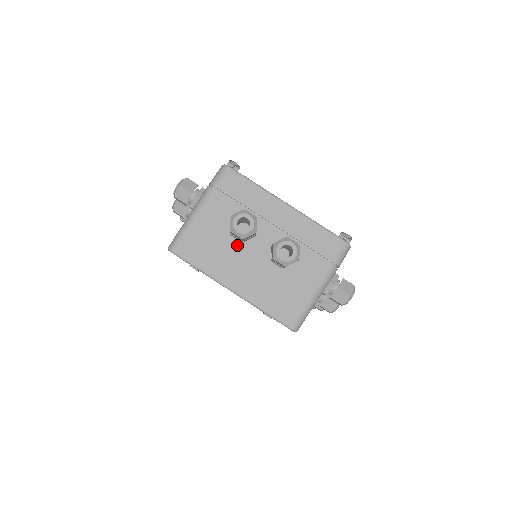
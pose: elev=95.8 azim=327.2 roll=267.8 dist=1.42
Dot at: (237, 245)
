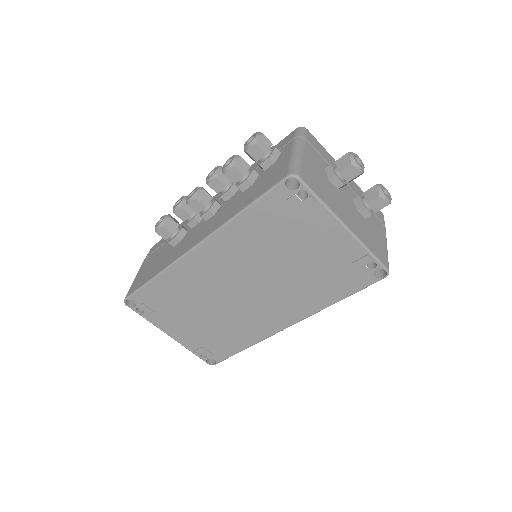
Dot at: (335, 190)
